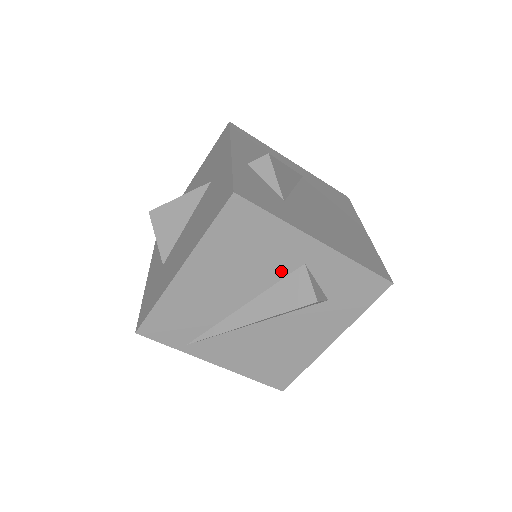
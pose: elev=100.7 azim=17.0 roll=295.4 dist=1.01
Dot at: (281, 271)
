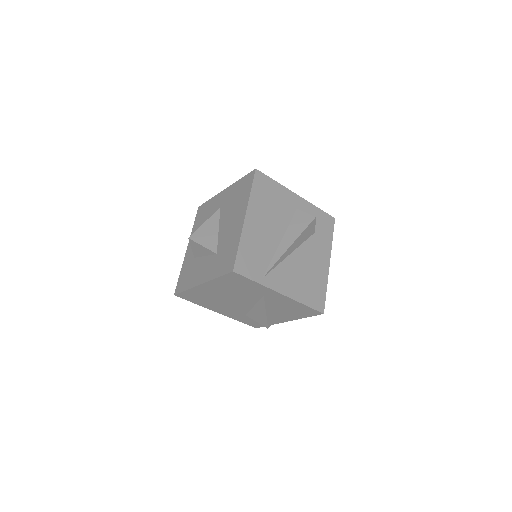
Dot at: (289, 214)
